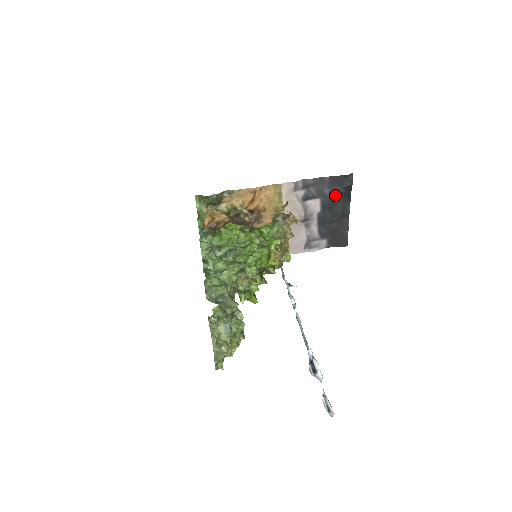
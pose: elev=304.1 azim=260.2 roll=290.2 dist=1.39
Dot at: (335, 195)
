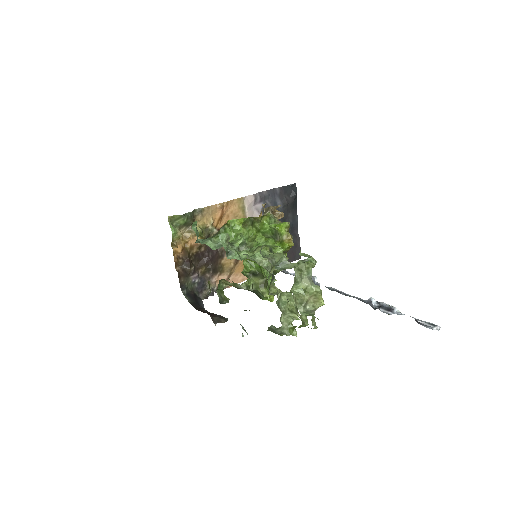
Dot at: (286, 205)
